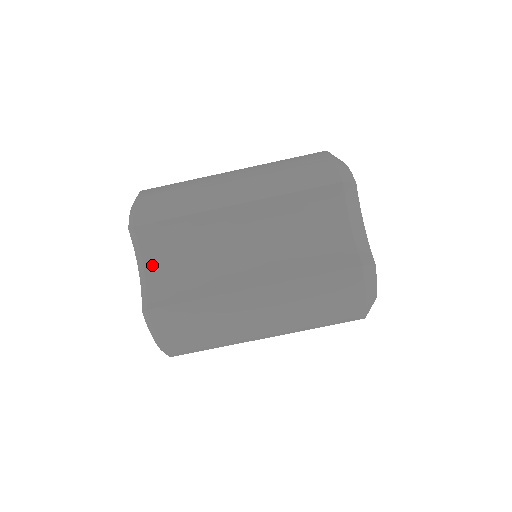
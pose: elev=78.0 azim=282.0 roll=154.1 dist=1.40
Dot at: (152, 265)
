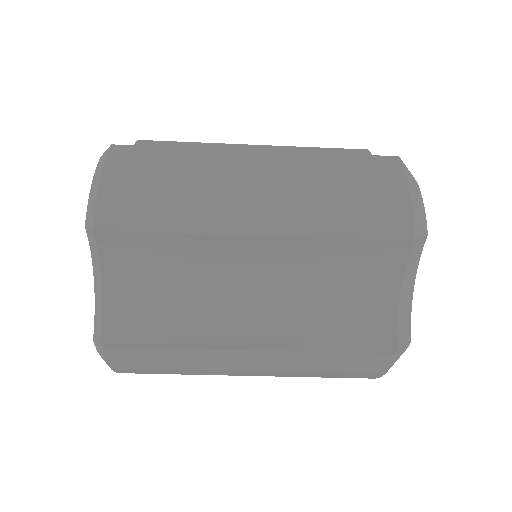
Dot at: (115, 283)
